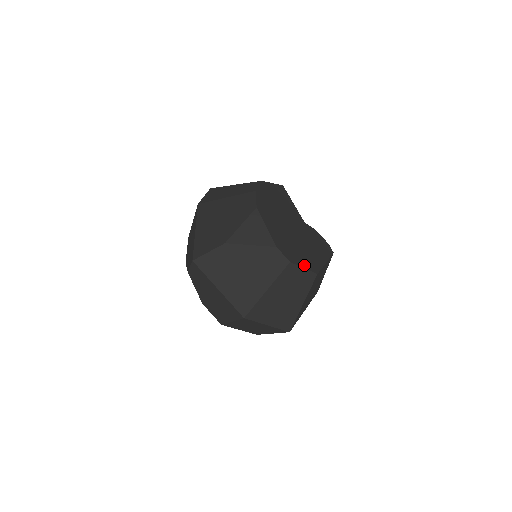
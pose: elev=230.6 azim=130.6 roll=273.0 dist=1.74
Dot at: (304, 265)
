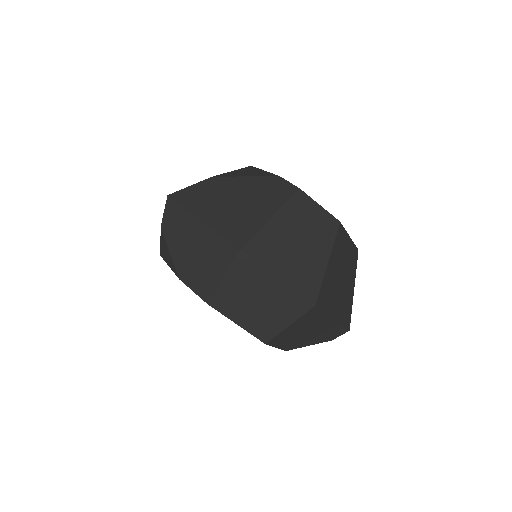
Dot at: (319, 206)
